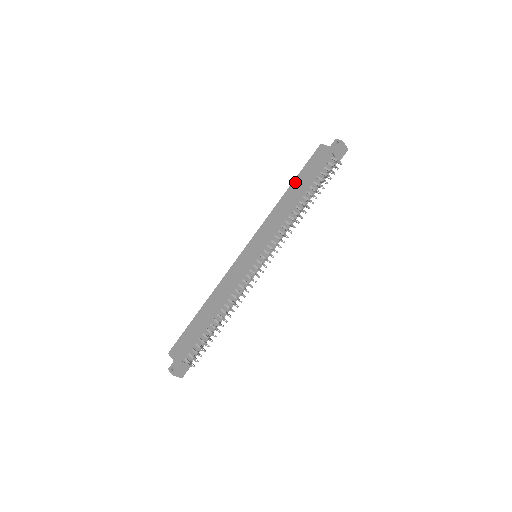
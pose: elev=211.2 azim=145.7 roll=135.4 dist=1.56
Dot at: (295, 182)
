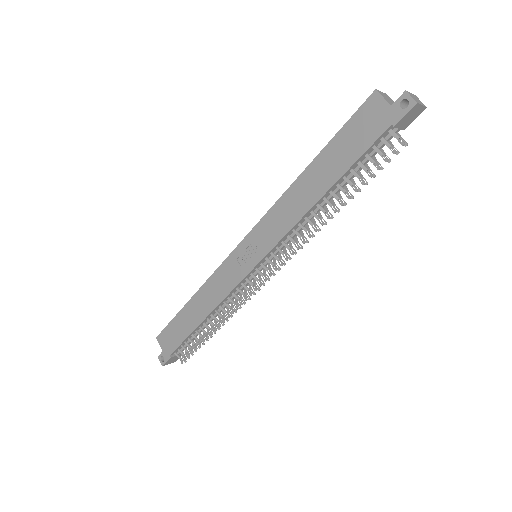
Dot at: (320, 158)
